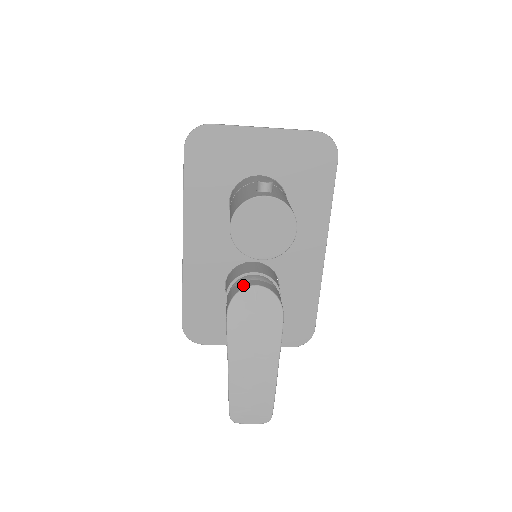
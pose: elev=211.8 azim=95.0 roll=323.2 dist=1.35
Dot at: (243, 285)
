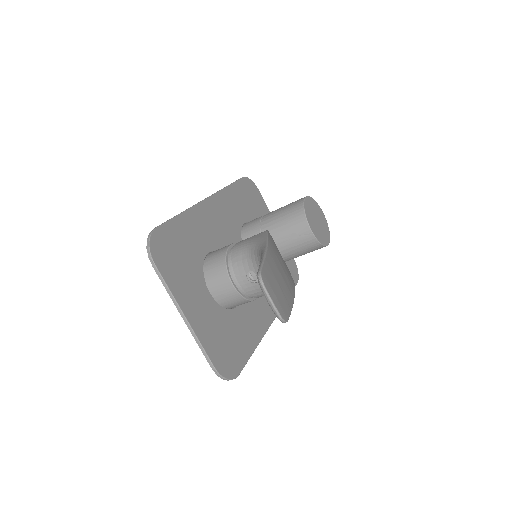
Dot at: occluded
